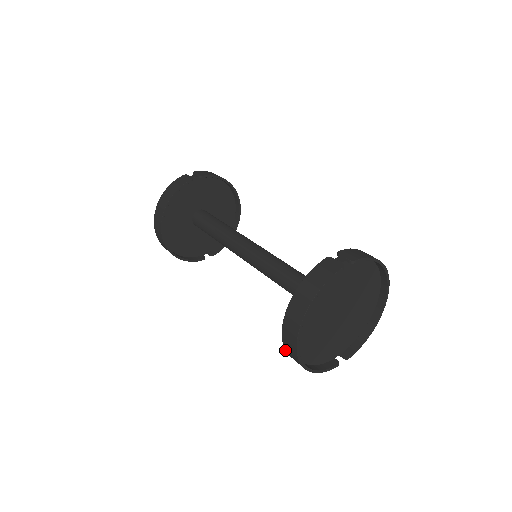
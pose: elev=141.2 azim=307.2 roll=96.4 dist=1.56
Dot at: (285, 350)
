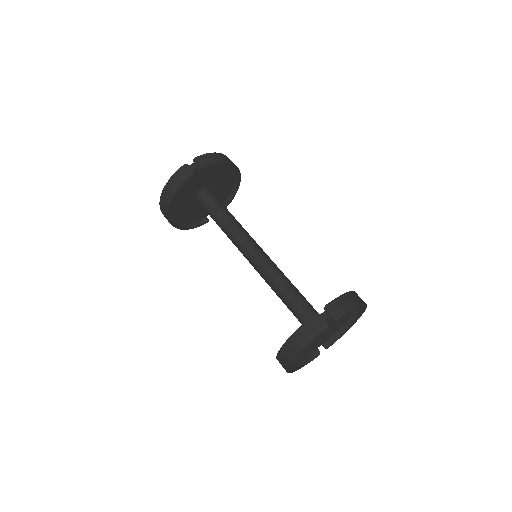
Dot at: occluded
